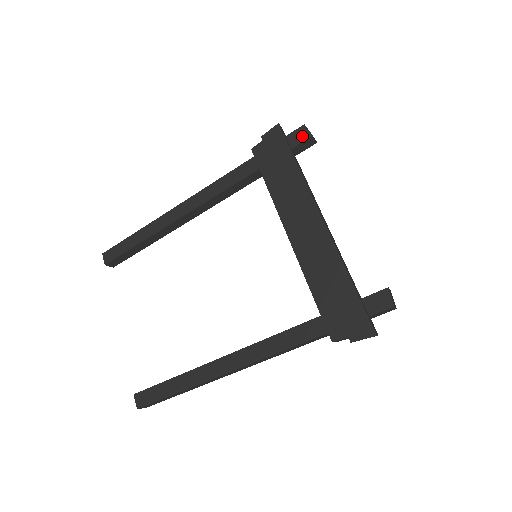
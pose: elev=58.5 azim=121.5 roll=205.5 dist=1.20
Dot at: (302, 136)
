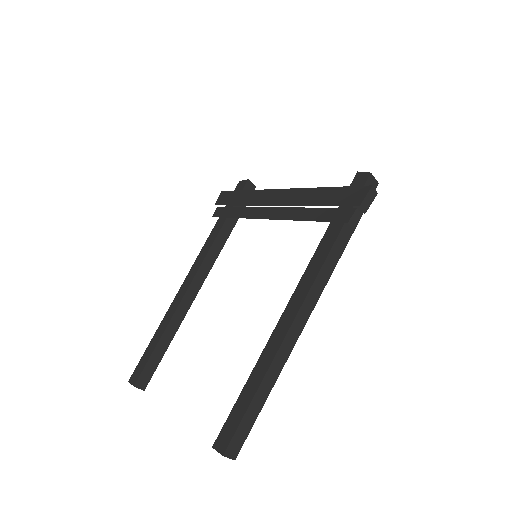
Dot at: (242, 185)
